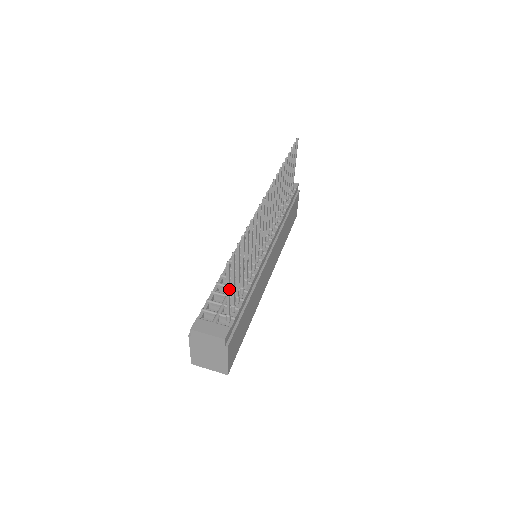
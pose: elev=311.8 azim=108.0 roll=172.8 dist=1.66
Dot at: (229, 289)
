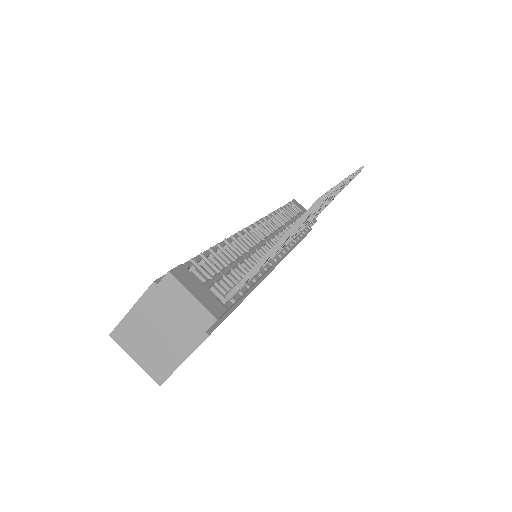
Dot at: (281, 244)
